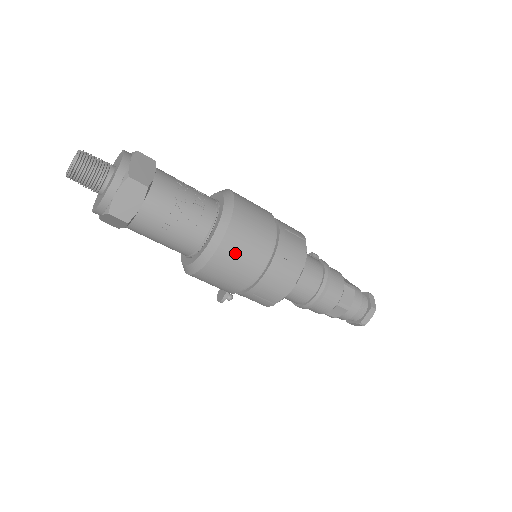
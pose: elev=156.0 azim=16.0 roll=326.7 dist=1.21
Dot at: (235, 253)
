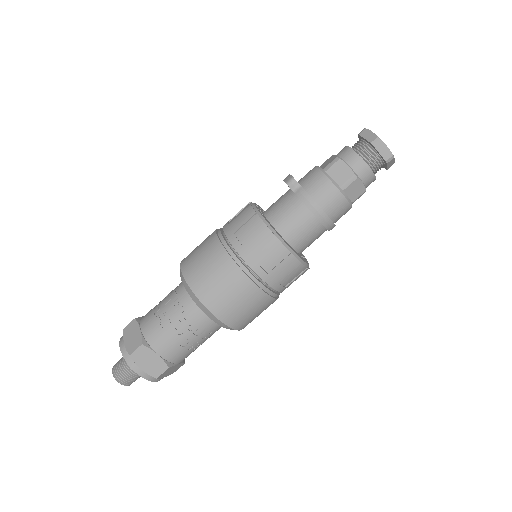
Dot at: (252, 319)
